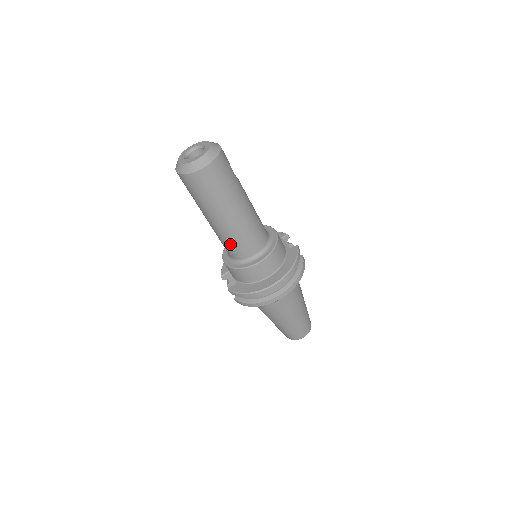
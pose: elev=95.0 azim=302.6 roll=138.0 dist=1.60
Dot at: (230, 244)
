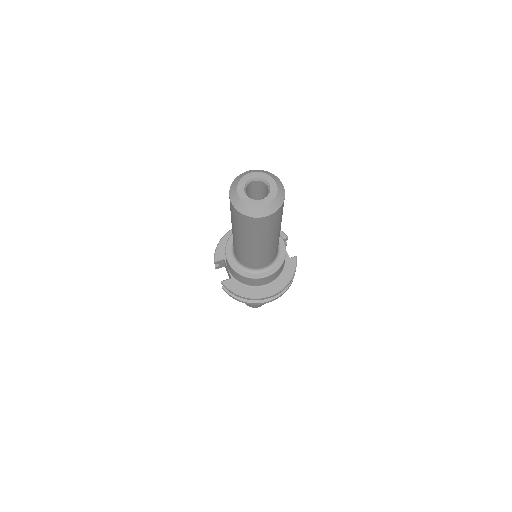
Dot at: (246, 258)
